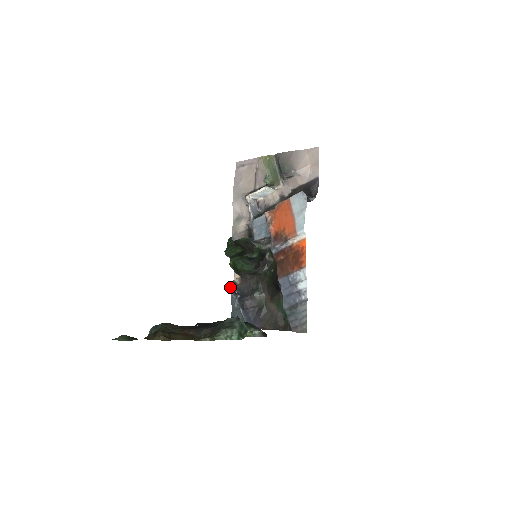
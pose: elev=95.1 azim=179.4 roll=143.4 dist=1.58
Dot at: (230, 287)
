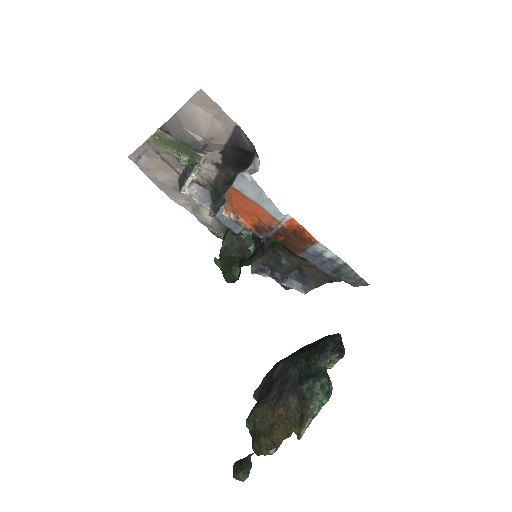
Dot at: (253, 269)
